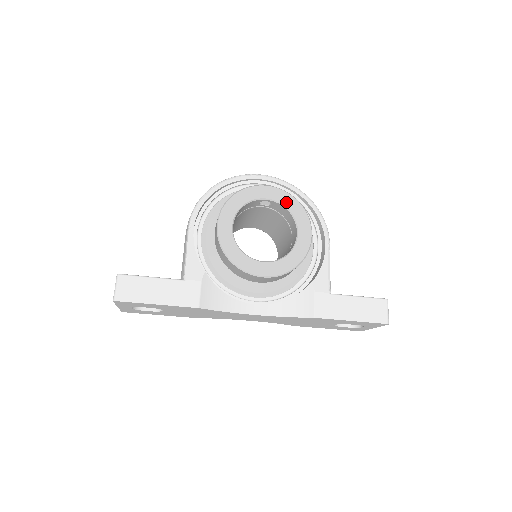
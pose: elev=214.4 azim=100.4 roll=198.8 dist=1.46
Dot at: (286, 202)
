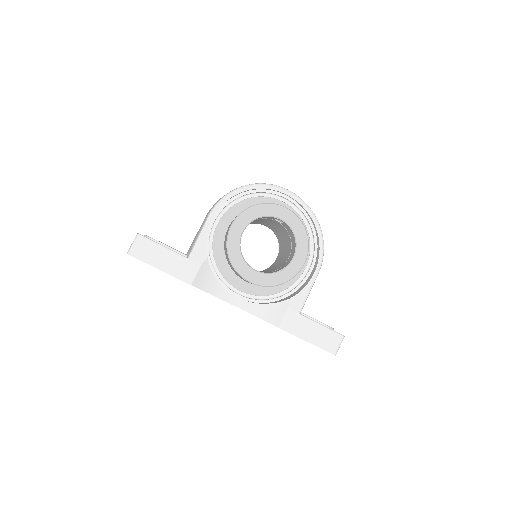
Dot at: (295, 228)
